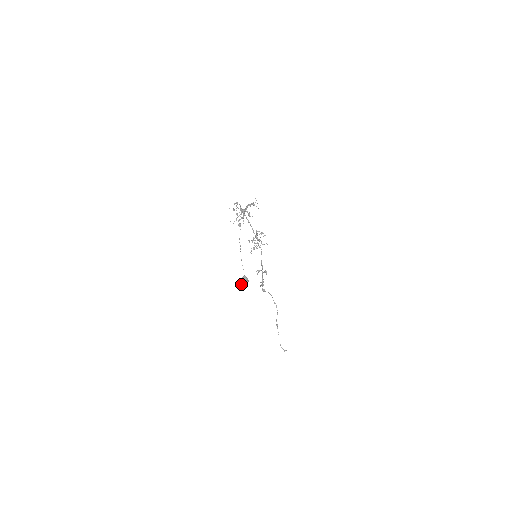
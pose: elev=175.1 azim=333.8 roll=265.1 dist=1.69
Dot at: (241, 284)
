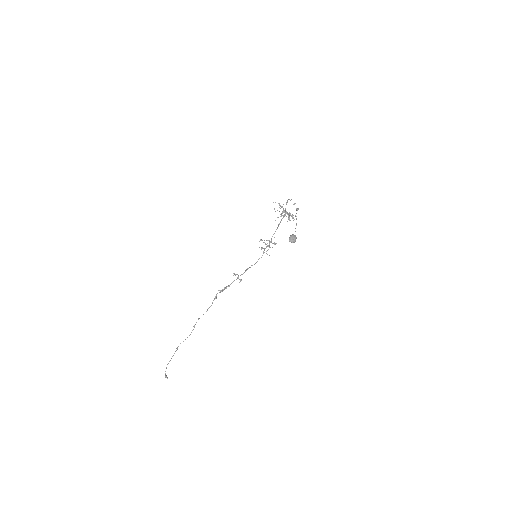
Dot at: (289, 238)
